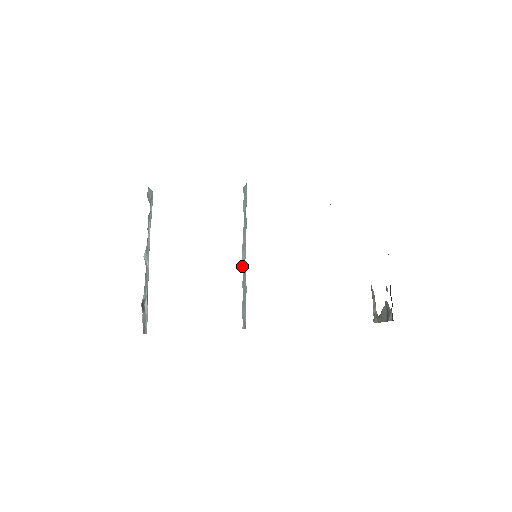
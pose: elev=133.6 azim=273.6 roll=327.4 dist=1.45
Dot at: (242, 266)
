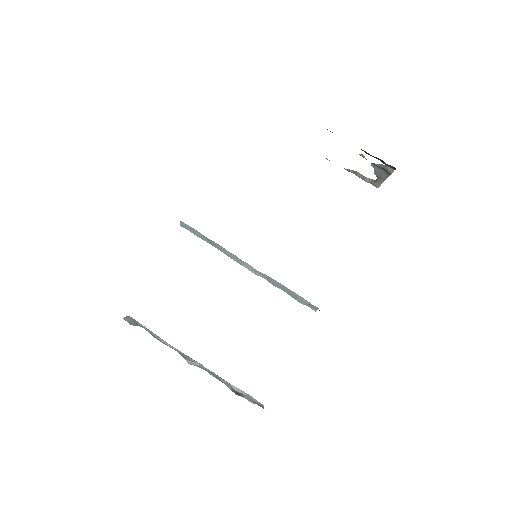
Dot at: (257, 275)
